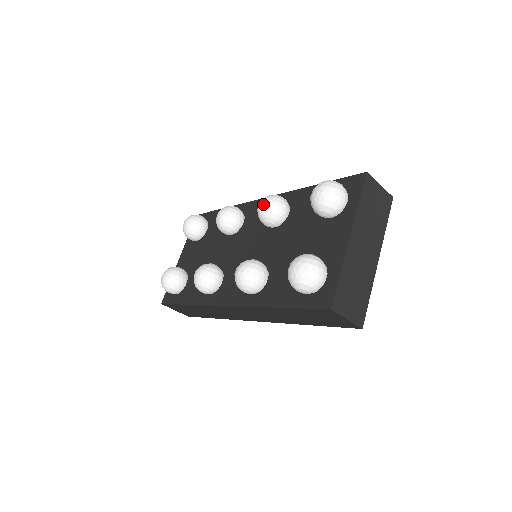
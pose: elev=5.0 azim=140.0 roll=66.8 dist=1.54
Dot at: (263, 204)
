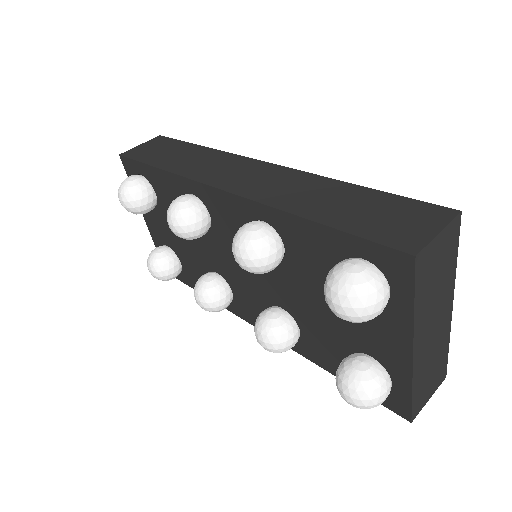
Dot at: (242, 265)
